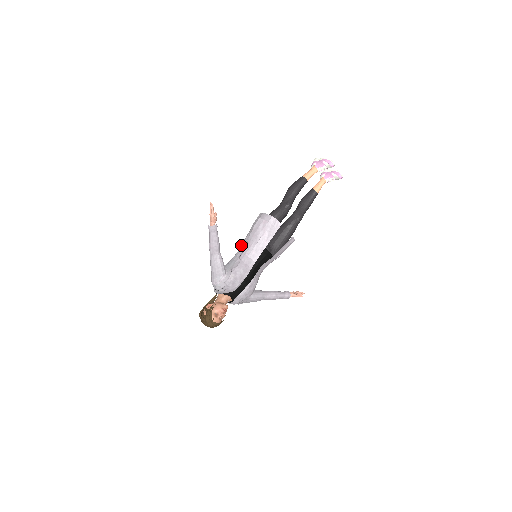
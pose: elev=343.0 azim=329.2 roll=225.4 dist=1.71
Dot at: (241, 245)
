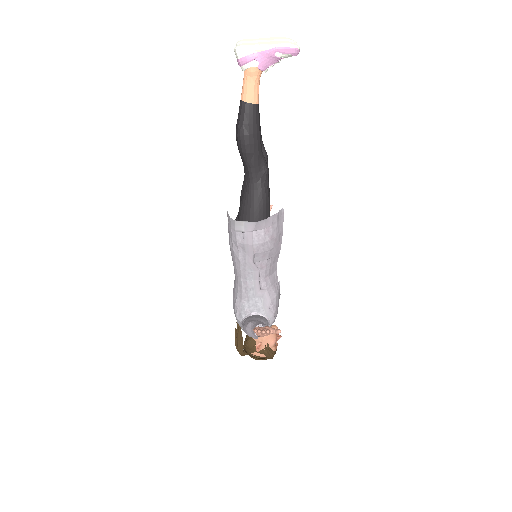
Dot at: (241, 272)
